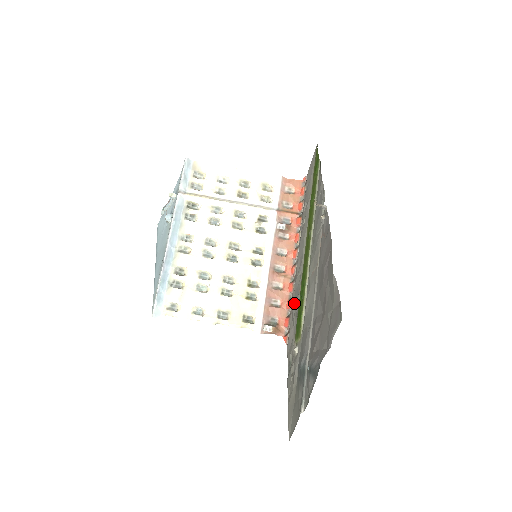
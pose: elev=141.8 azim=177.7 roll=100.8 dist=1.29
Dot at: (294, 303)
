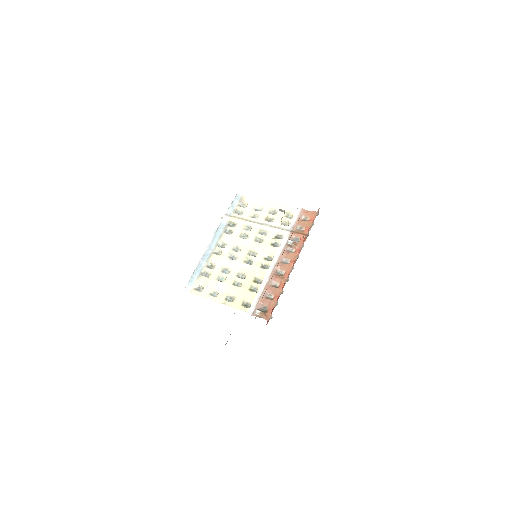
Dot at: occluded
